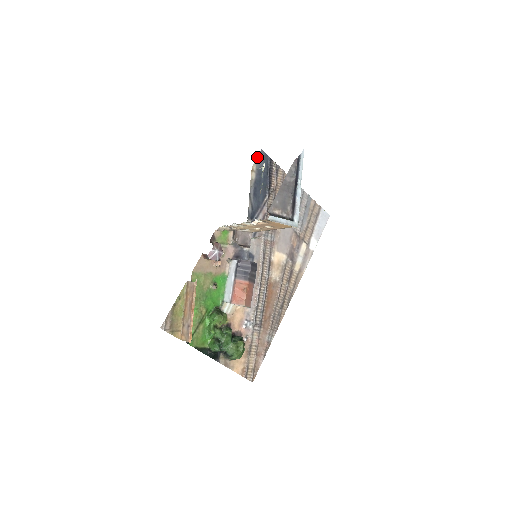
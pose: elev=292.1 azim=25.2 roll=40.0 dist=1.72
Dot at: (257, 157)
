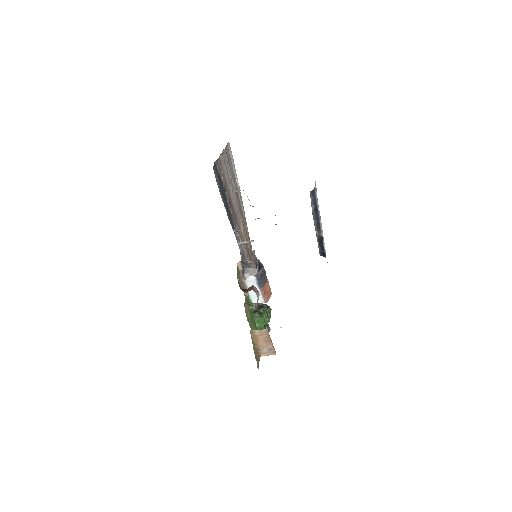
Dot at: (216, 180)
